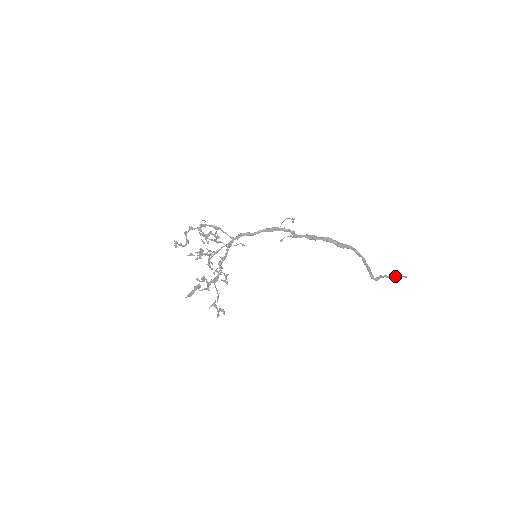
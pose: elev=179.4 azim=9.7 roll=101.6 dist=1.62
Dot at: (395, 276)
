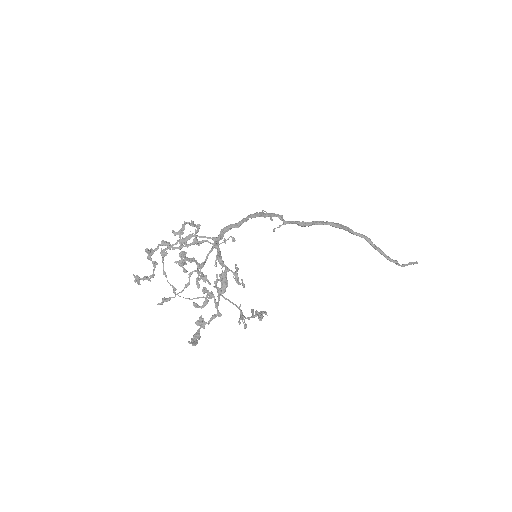
Dot at: occluded
